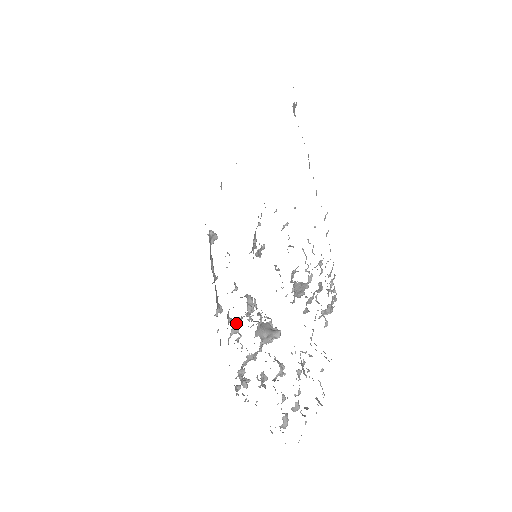
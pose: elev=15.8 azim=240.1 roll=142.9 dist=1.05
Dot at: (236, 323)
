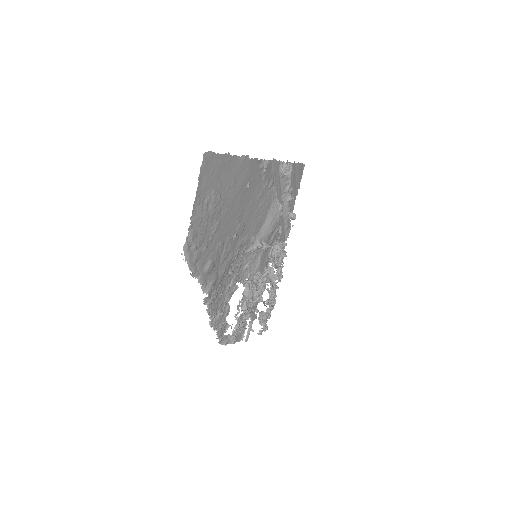
Dot at: occluded
